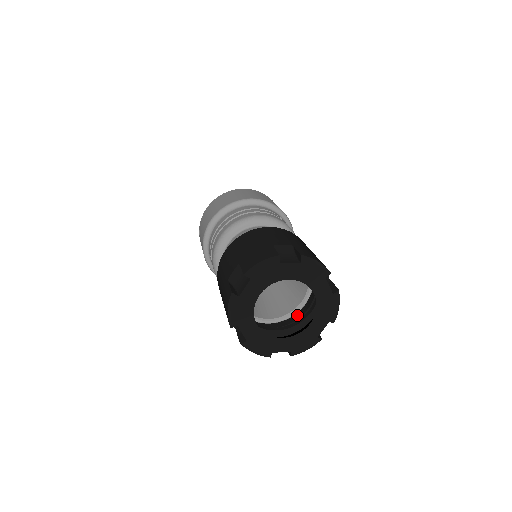
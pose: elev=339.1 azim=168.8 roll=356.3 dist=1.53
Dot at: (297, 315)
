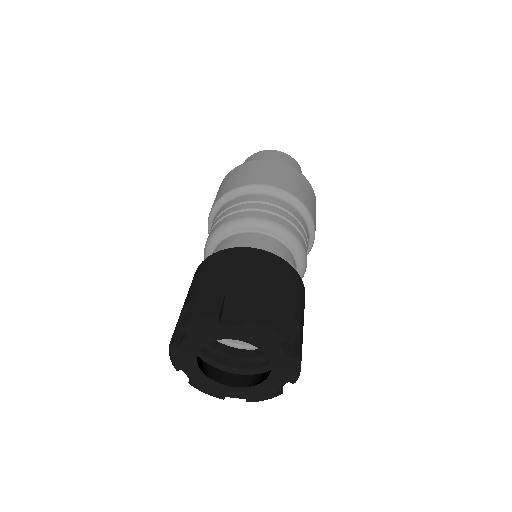
Dot at: occluded
